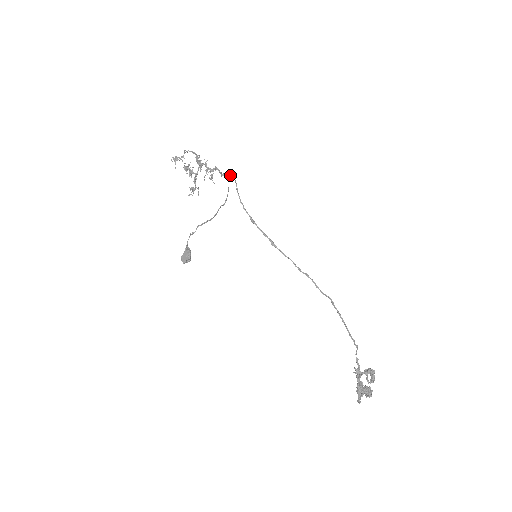
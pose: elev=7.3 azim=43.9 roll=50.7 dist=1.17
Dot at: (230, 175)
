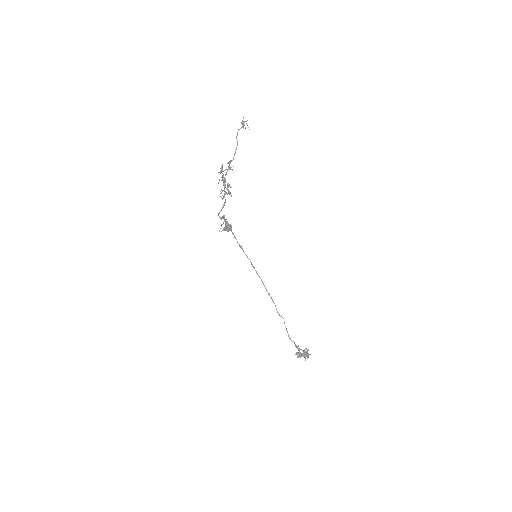
Dot at: (223, 216)
